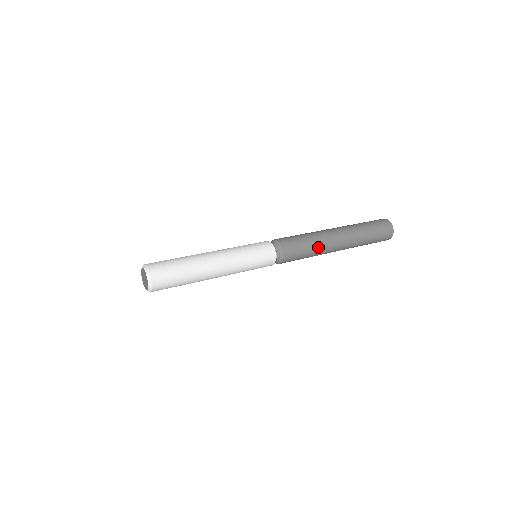
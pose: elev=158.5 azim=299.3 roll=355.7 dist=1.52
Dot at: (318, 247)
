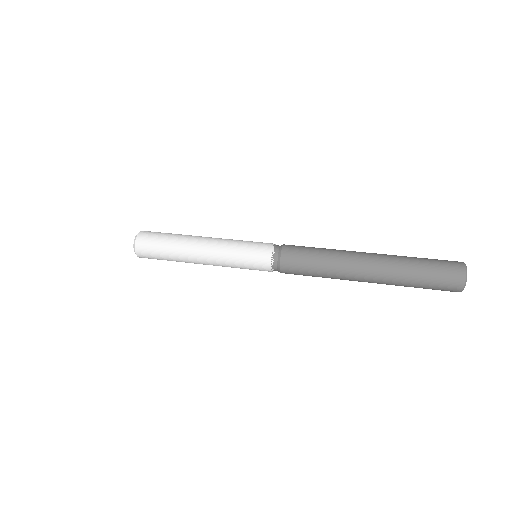
Dot at: (331, 271)
